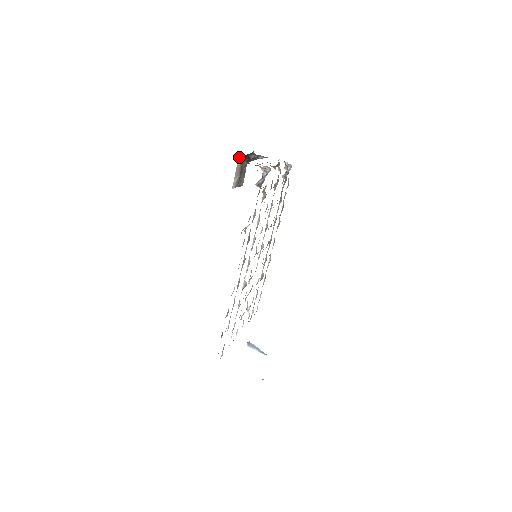
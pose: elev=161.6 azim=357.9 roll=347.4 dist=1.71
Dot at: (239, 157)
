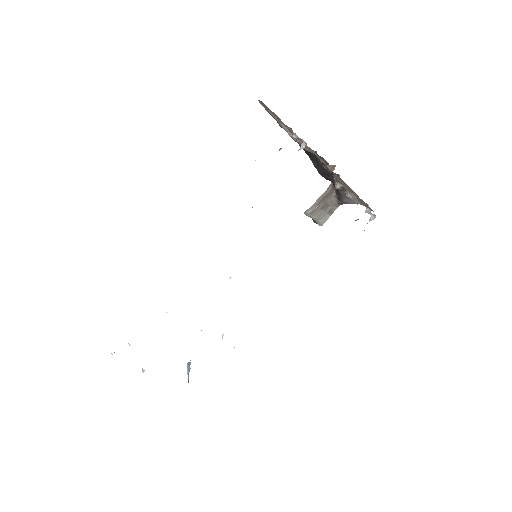
Dot at: (329, 186)
